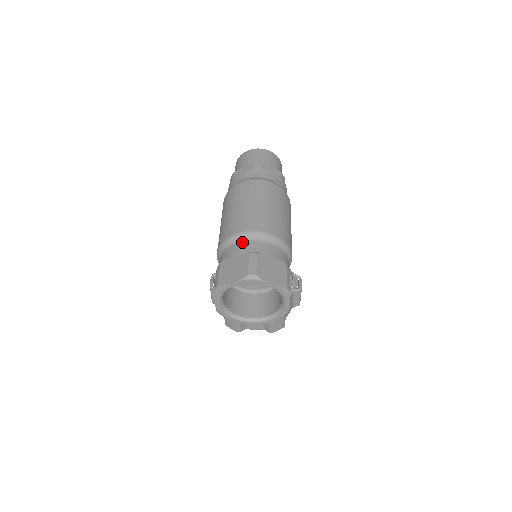
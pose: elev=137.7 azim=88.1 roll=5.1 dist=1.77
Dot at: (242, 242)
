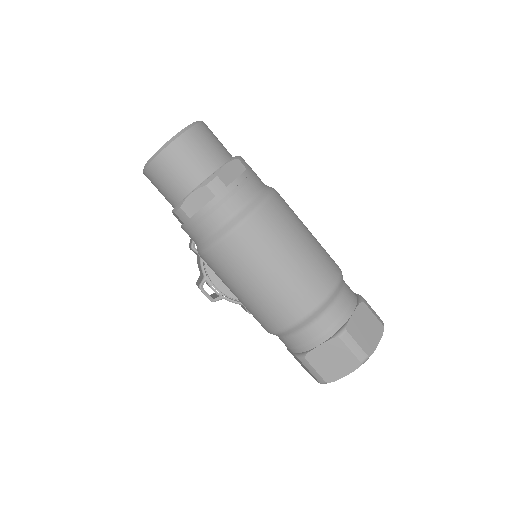
Dot at: (313, 325)
